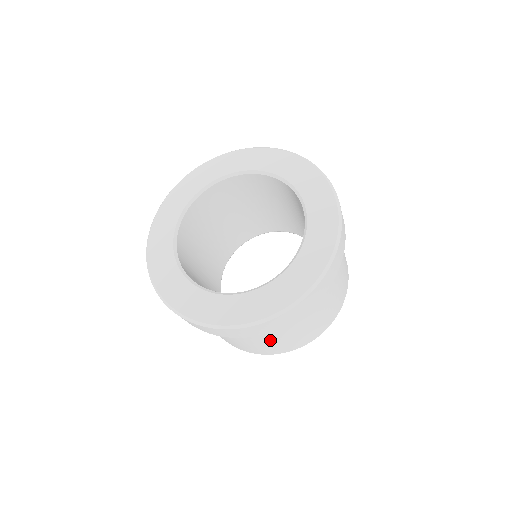
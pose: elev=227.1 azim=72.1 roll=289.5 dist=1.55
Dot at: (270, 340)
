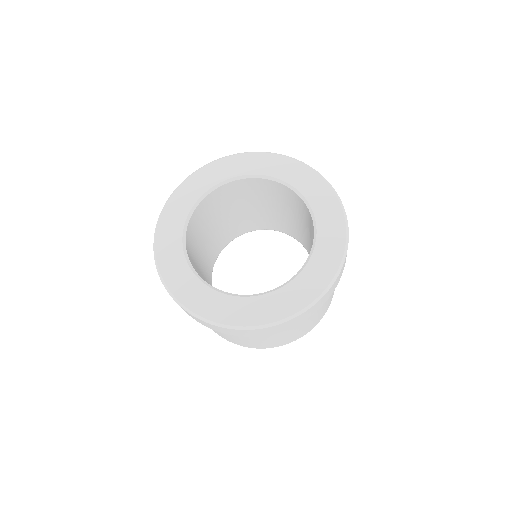
Dot at: (275, 336)
